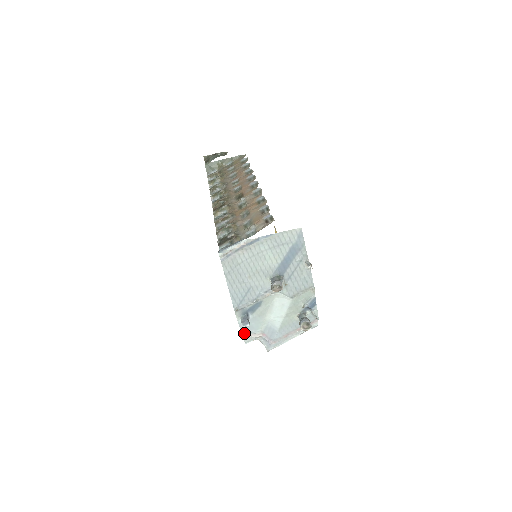
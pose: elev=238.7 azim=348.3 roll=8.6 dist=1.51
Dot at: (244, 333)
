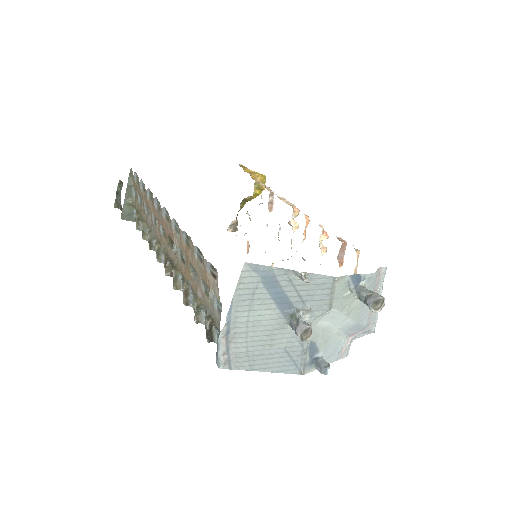
Dot at: (335, 359)
